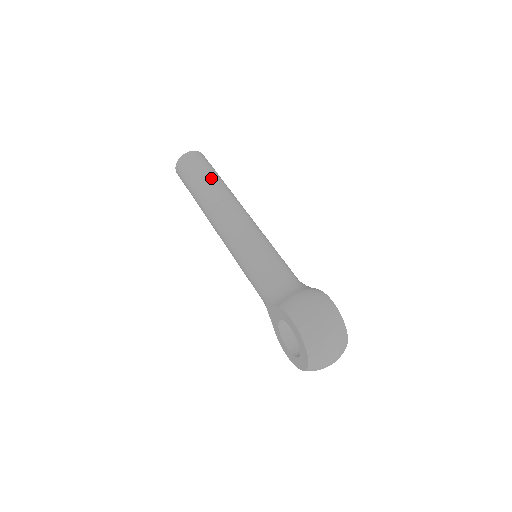
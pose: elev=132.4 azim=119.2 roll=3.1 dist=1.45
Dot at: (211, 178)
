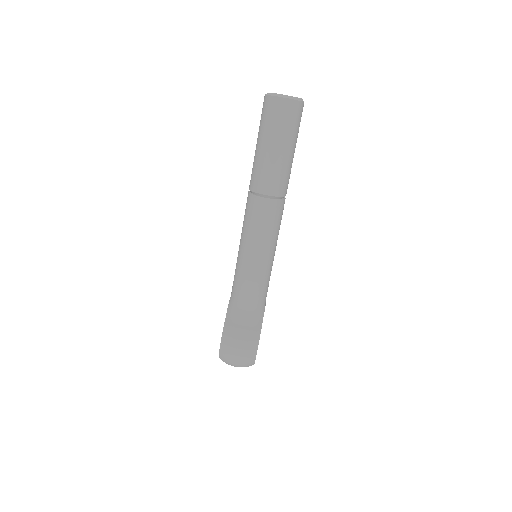
Dot at: (276, 158)
